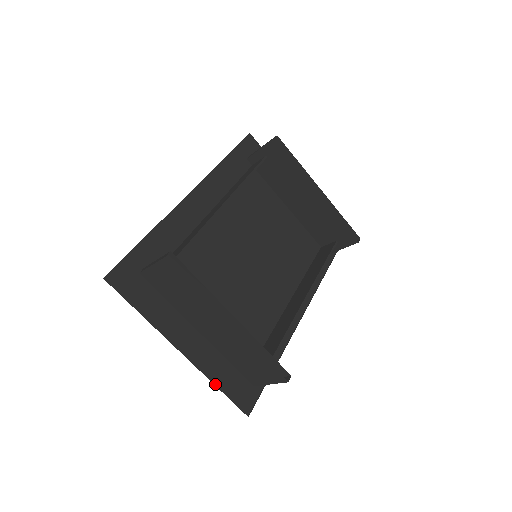
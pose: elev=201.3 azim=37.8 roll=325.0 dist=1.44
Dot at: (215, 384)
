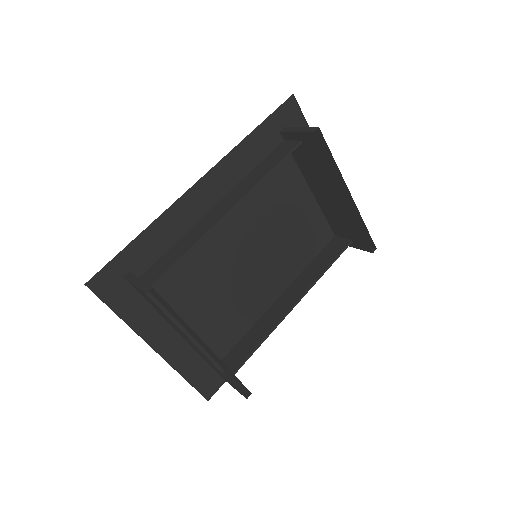
Dot at: (182, 375)
